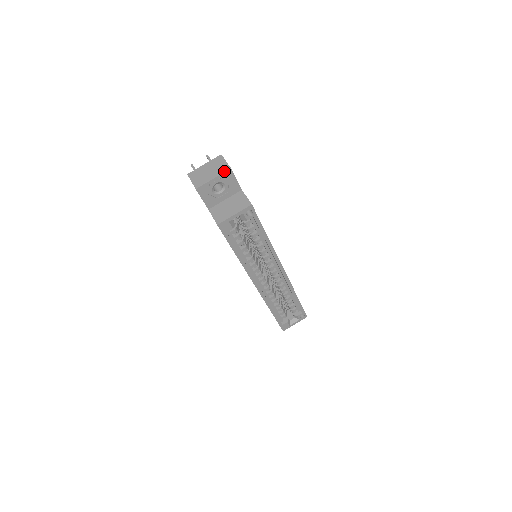
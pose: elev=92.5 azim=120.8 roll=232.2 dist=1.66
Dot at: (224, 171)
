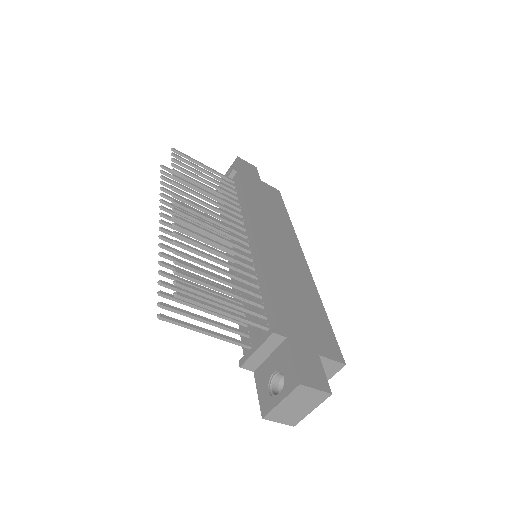
Dot at: occluded
